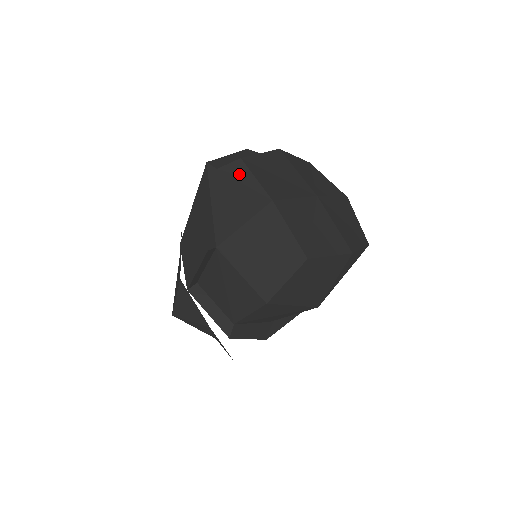
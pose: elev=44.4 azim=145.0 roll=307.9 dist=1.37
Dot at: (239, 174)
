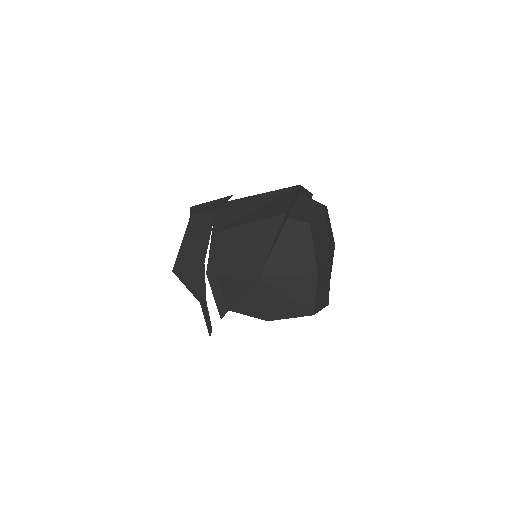
Dot at: (303, 235)
